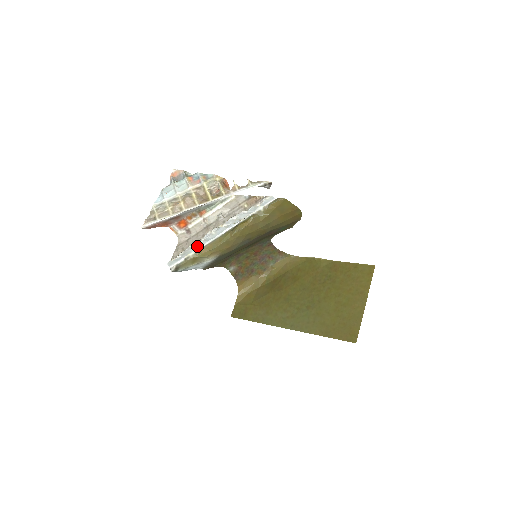
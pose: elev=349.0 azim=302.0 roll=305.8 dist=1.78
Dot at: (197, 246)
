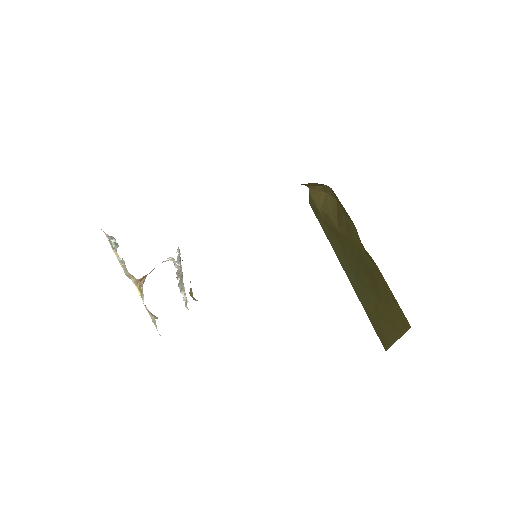
Dot at: occluded
